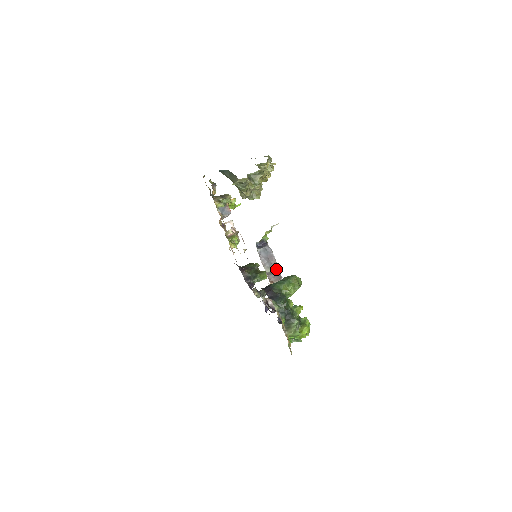
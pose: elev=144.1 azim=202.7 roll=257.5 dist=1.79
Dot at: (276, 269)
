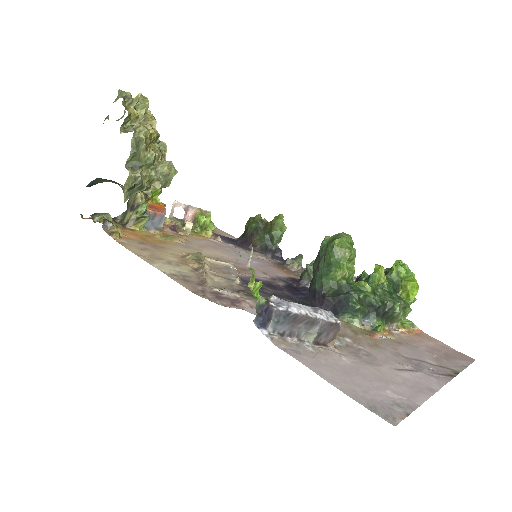
Dot at: (320, 324)
